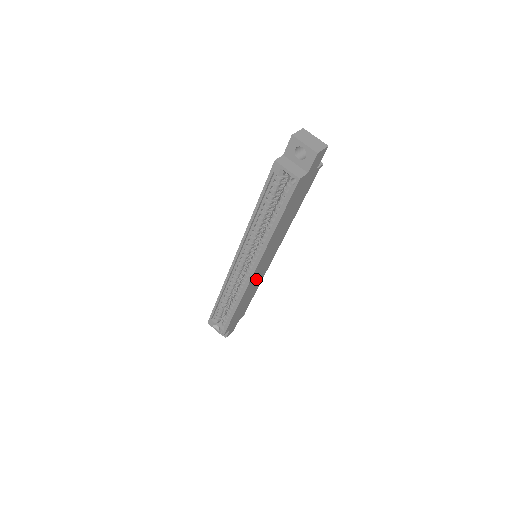
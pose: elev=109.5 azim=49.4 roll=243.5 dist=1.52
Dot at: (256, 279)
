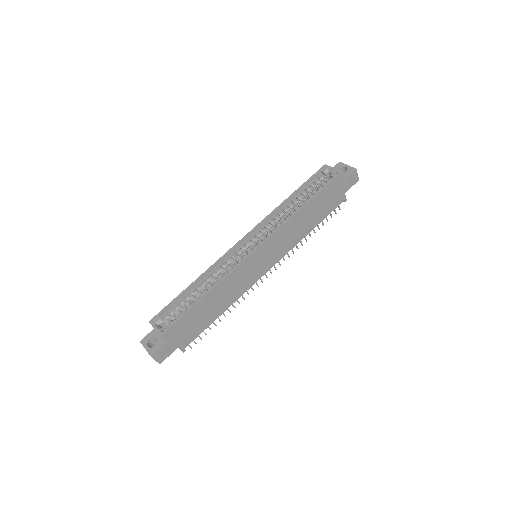
Dot at: (245, 275)
